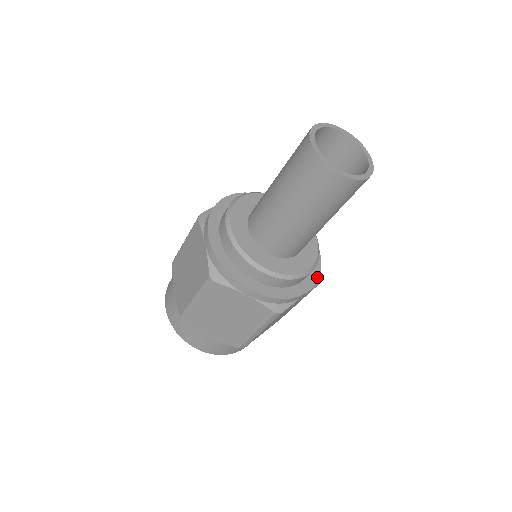
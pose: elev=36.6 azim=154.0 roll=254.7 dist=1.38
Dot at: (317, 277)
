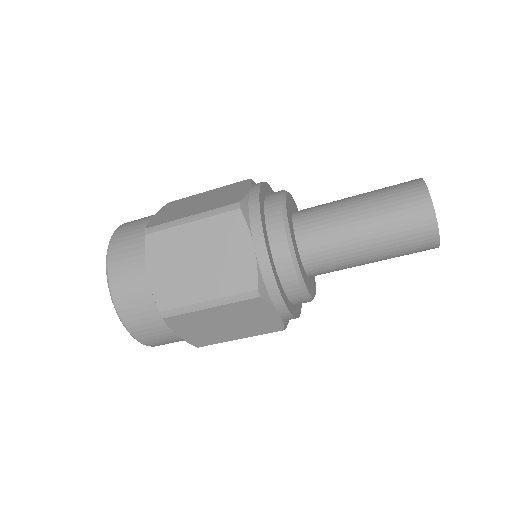
Dot at: (295, 316)
